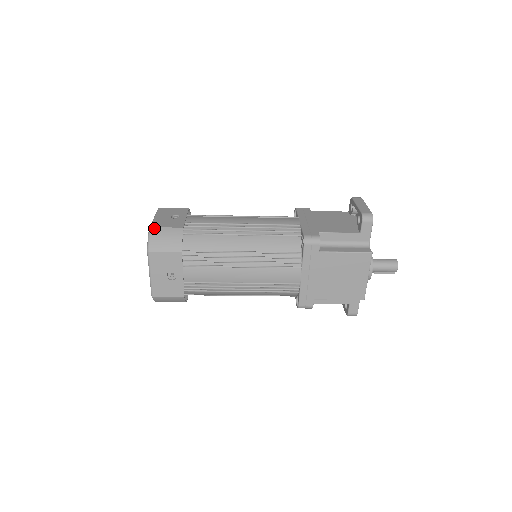
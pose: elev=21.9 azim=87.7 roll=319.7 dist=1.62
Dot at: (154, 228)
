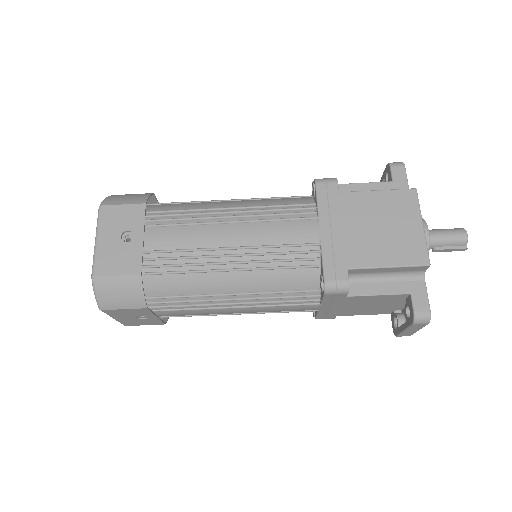
Dot at: (116, 195)
